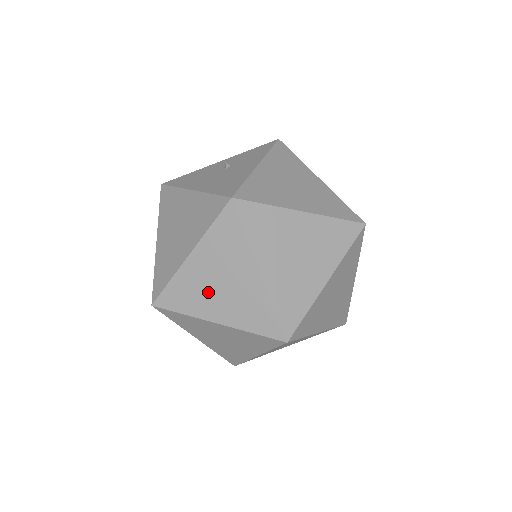
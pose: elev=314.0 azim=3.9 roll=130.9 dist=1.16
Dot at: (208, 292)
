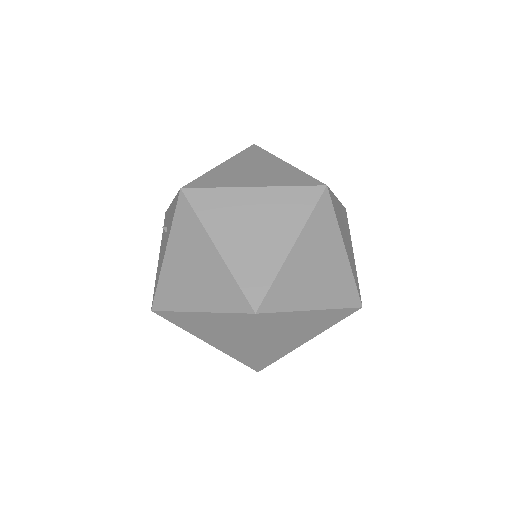
Dot at: occluded
